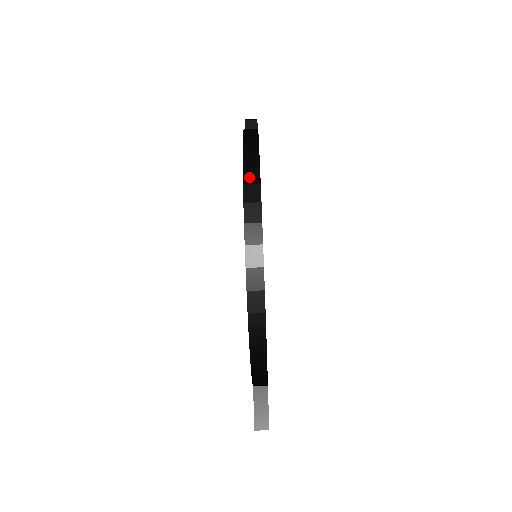
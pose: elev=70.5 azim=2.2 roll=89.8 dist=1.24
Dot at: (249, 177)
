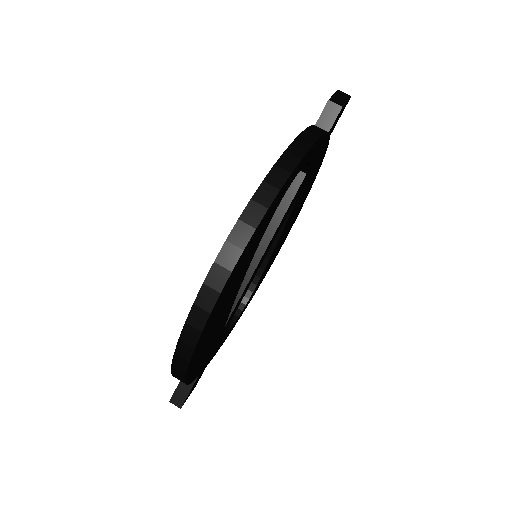
Dot at: (238, 234)
